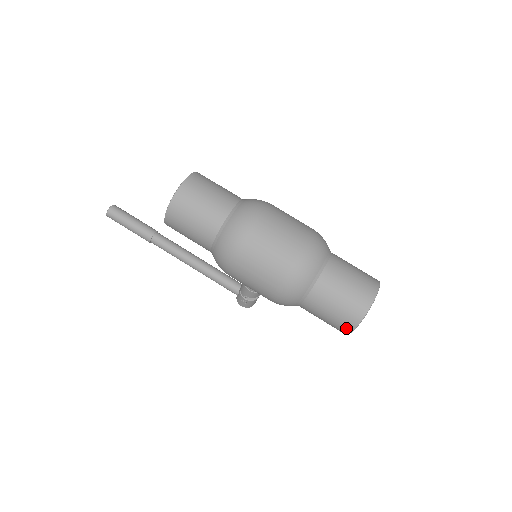
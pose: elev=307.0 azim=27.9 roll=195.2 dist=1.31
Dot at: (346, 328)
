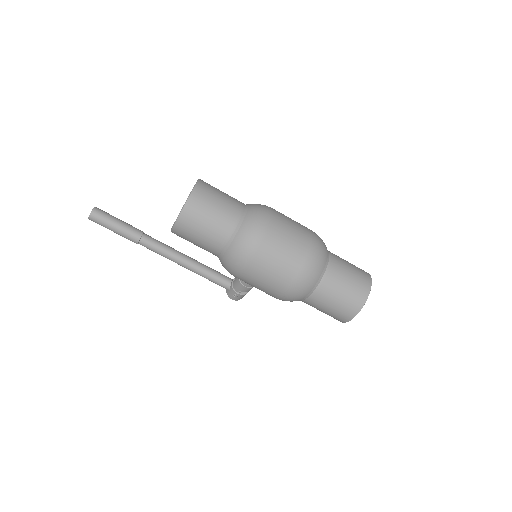
Dot at: (345, 318)
